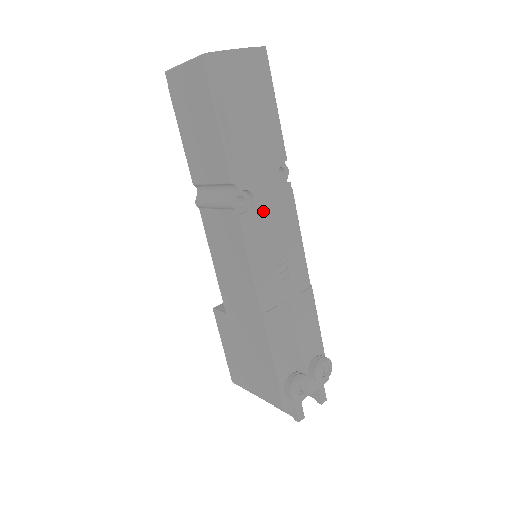
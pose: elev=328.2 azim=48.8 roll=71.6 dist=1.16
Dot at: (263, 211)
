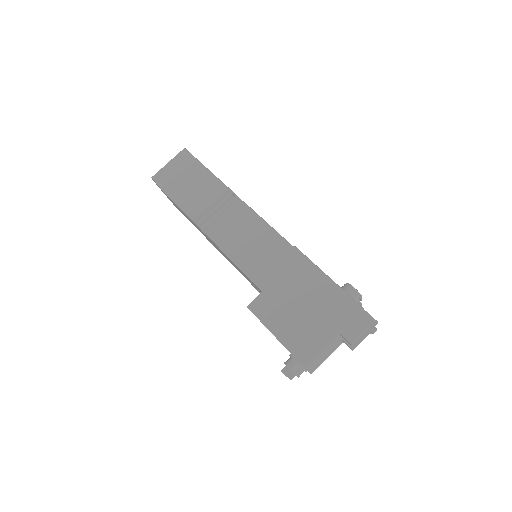
Dot at: occluded
